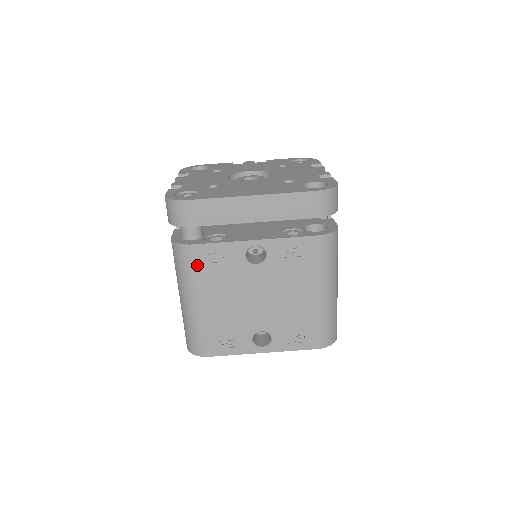
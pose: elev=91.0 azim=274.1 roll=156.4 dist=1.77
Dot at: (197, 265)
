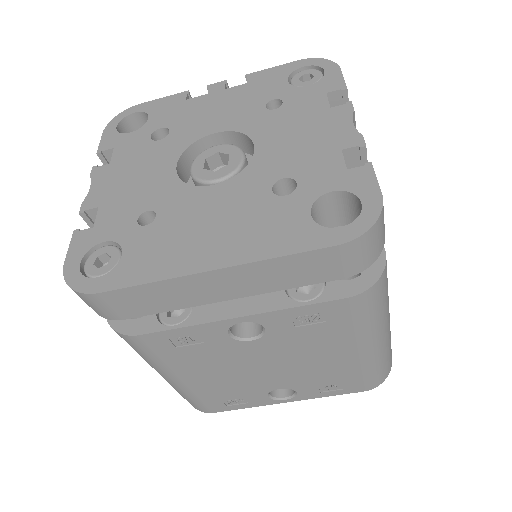
Dot at: (156, 352)
